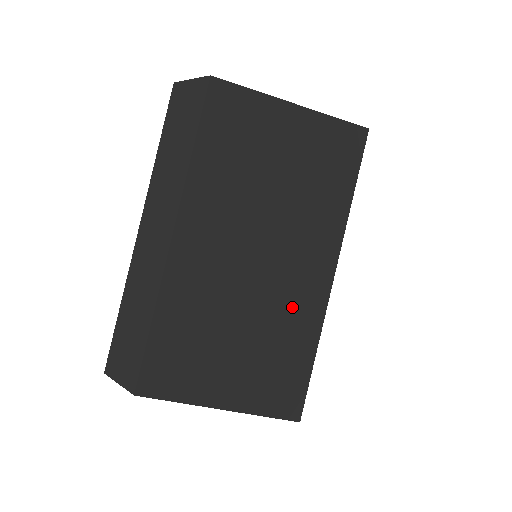
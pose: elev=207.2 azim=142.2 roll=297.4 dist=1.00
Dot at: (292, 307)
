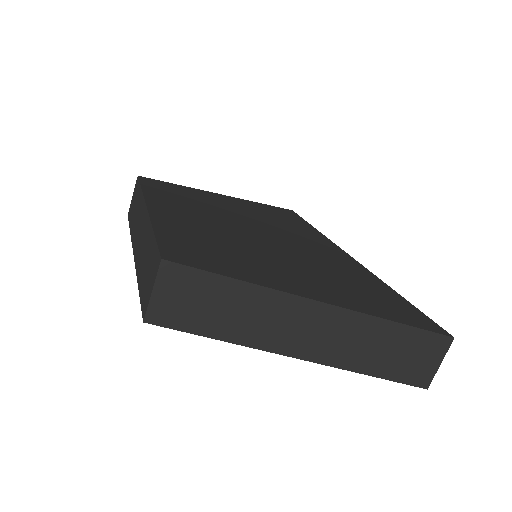
Dot at: (318, 259)
